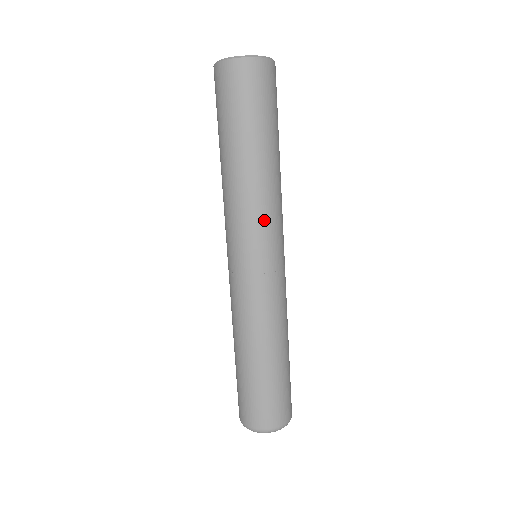
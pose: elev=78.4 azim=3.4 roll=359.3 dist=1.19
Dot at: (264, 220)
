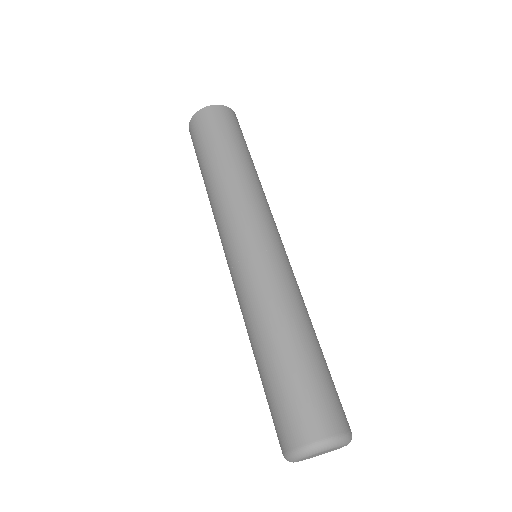
Dot at: (270, 211)
